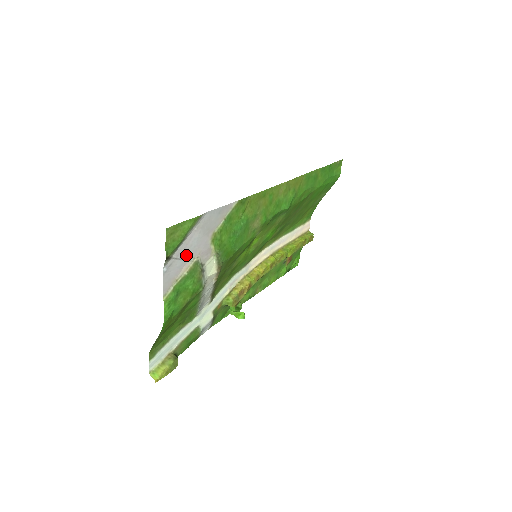
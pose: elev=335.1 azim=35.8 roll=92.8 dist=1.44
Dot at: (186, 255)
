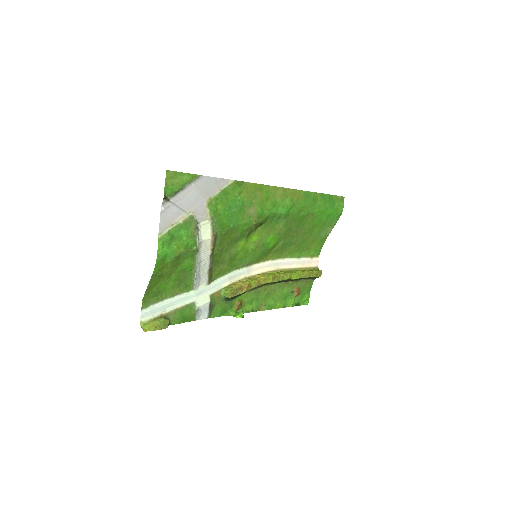
Dot at: (183, 205)
